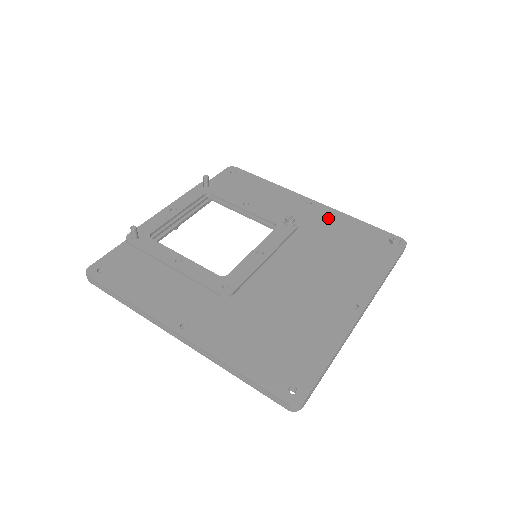
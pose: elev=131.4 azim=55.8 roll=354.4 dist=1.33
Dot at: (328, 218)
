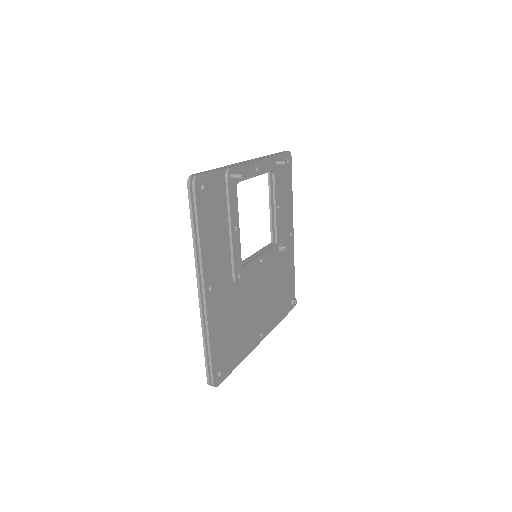
Dot at: (289, 257)
